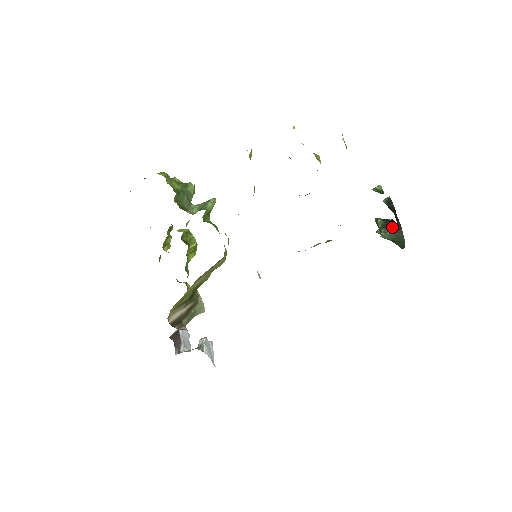
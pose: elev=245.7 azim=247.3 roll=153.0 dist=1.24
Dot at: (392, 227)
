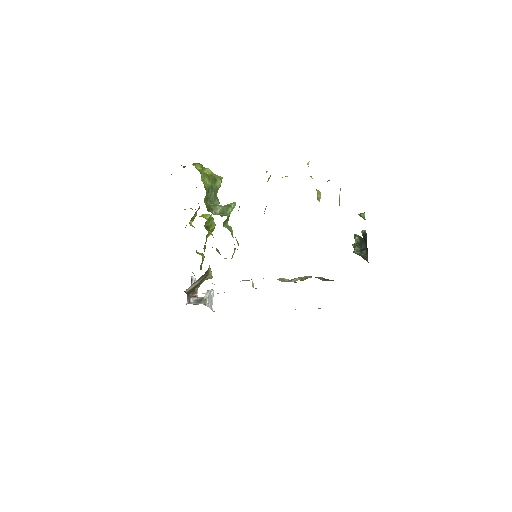
Dot at: (363, 248)
